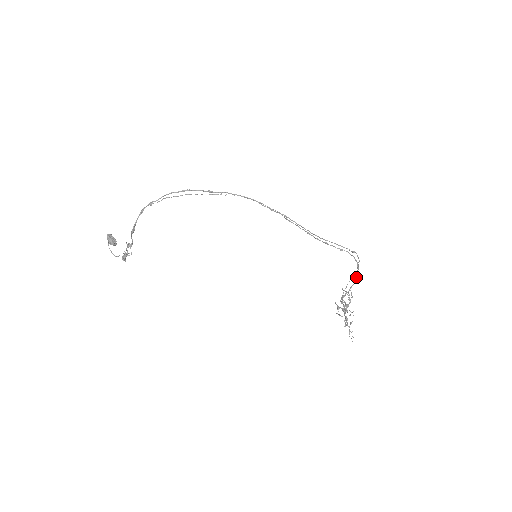
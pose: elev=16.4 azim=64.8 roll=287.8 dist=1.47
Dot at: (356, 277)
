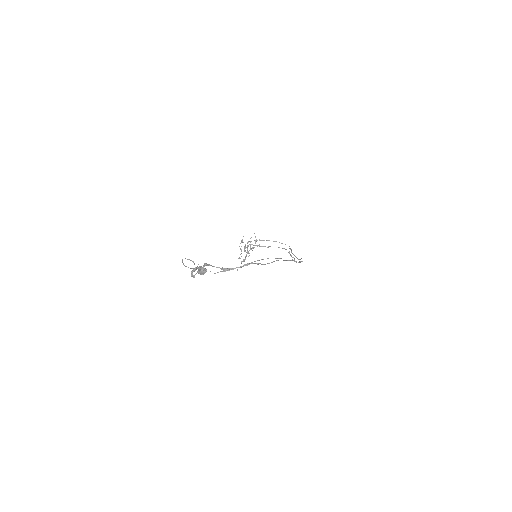
Dot at: occluded
